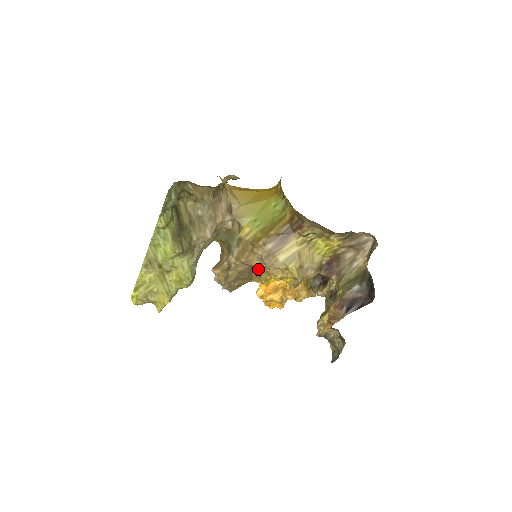
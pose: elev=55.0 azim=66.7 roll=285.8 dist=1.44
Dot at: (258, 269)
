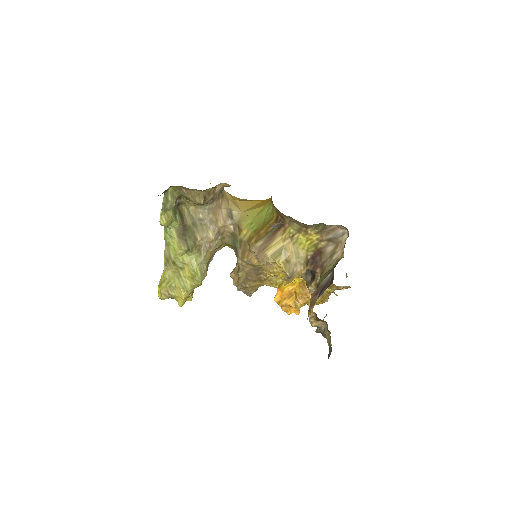
Dot at: occluded
